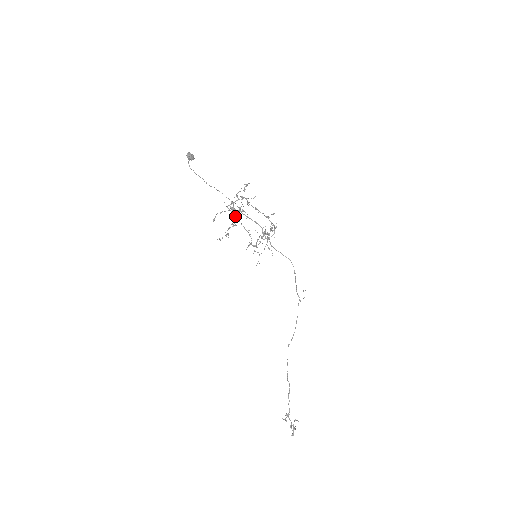
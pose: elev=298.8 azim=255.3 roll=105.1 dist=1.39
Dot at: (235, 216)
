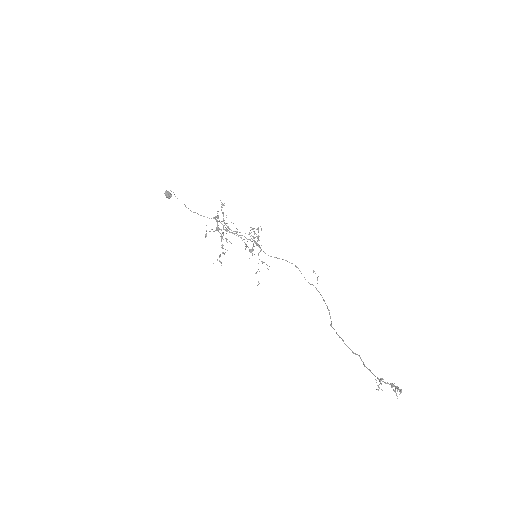
Dot at: (223, 225)
